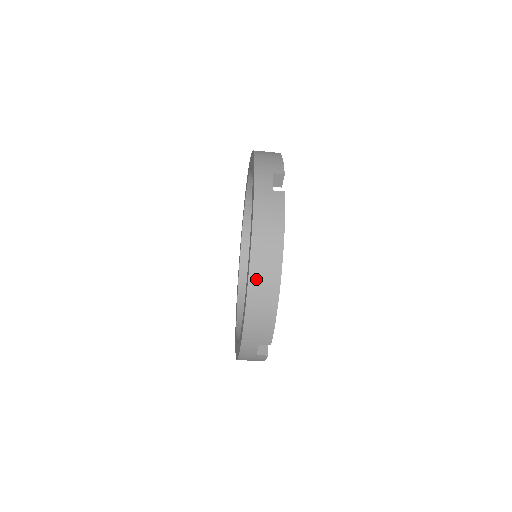
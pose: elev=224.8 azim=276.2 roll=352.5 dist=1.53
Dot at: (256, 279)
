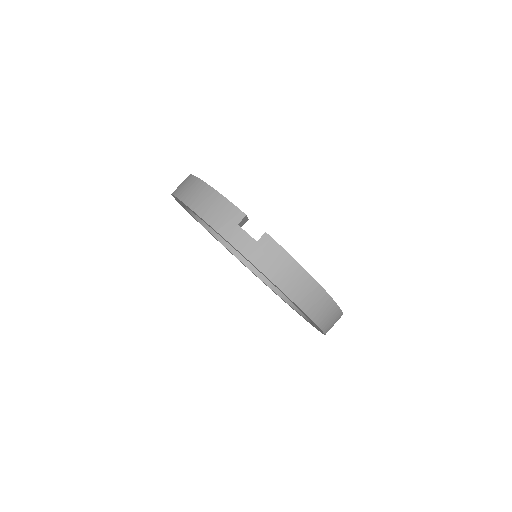
Dot at: (185, 195)
